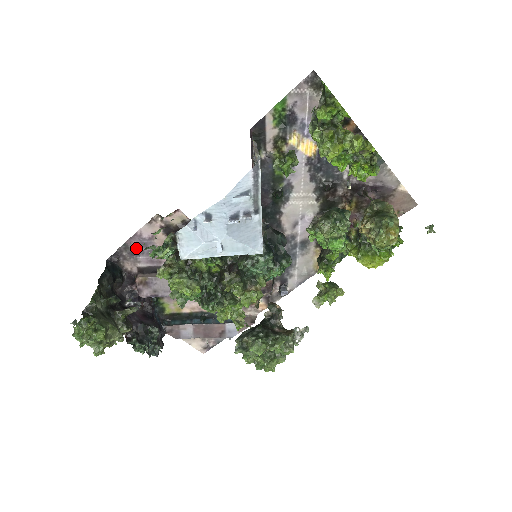
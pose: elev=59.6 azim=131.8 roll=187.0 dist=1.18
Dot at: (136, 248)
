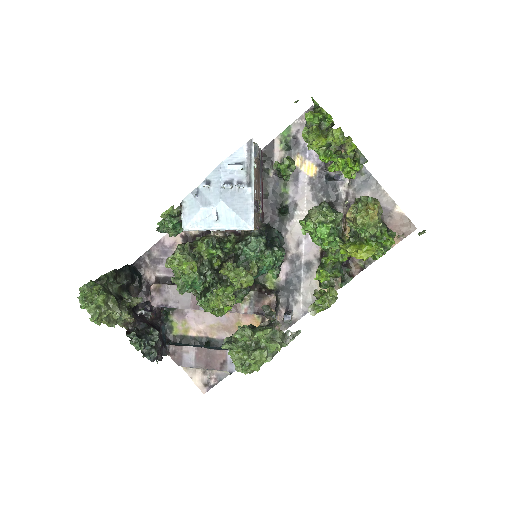
Dot at: (158, 256)
